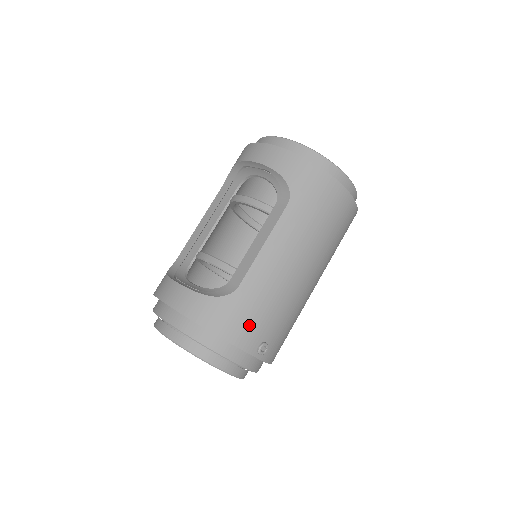
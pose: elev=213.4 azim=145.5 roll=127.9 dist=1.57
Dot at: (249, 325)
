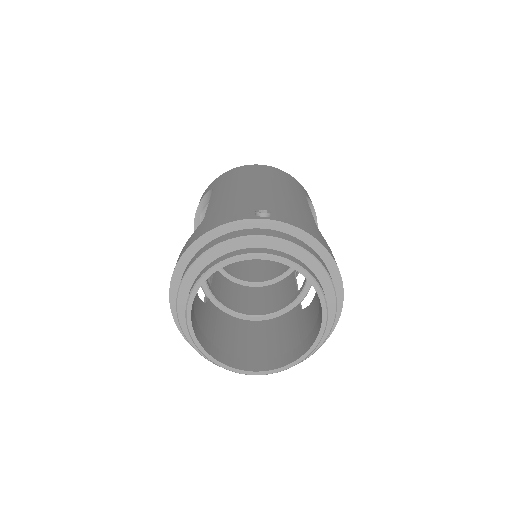
Dot at: (229, 213)
